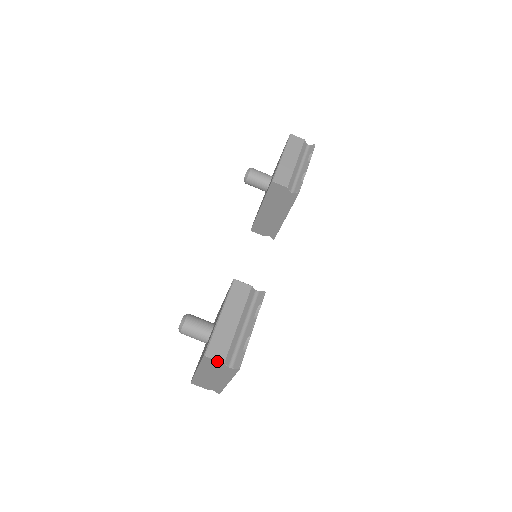
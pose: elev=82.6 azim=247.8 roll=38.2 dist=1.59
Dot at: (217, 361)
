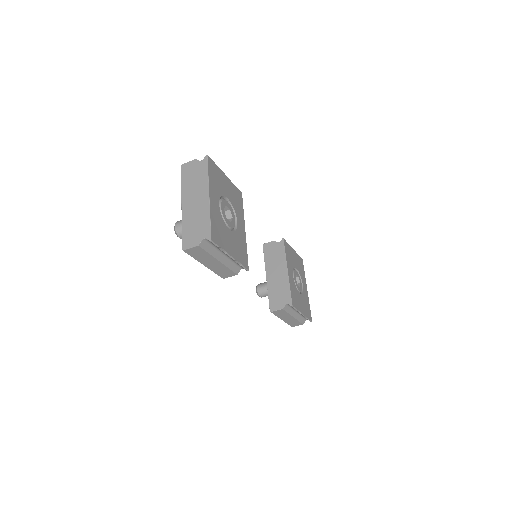
Dot at: occluded
